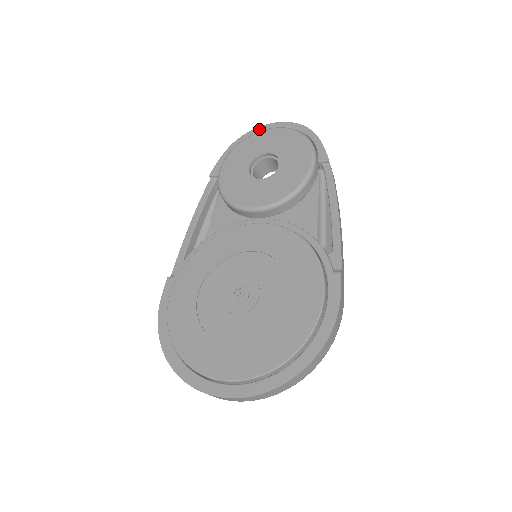
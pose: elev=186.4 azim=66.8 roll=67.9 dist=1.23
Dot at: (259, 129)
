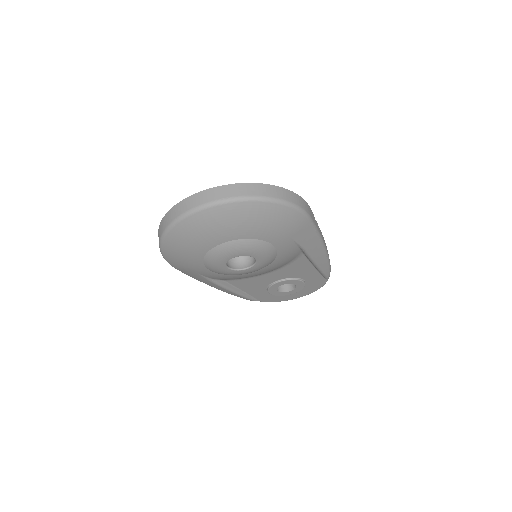
Dot at: occluded
